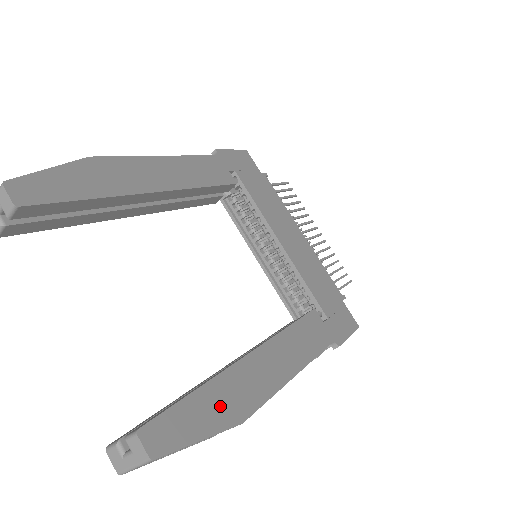
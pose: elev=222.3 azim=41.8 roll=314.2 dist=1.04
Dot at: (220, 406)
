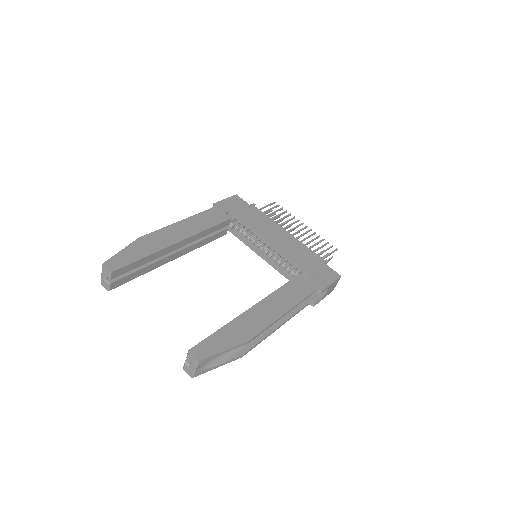
Dot at: (234, 335)
